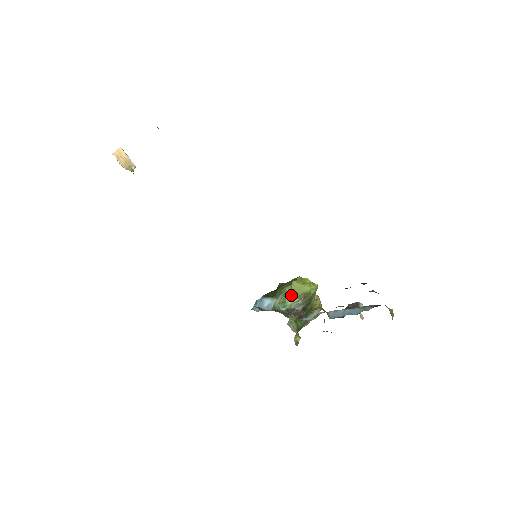
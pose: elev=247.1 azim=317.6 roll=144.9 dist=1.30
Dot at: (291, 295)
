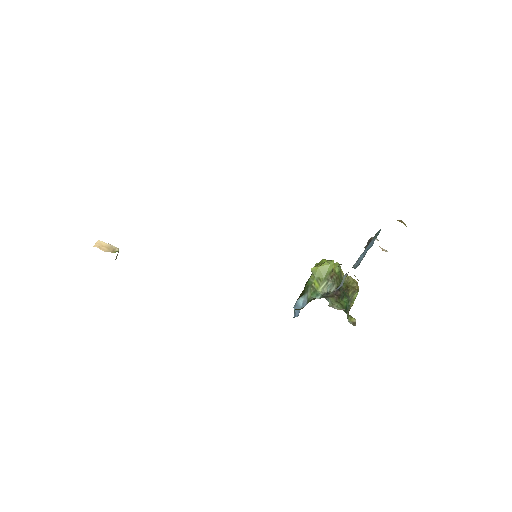
Dot at: (317, 282)
